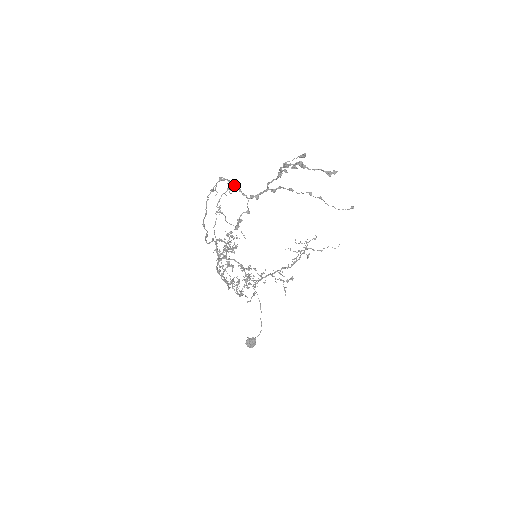
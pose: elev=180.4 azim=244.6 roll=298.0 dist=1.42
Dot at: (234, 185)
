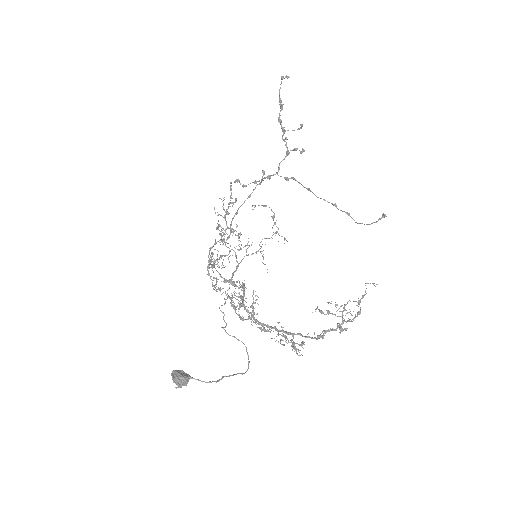
Dot at: (261, 181)
